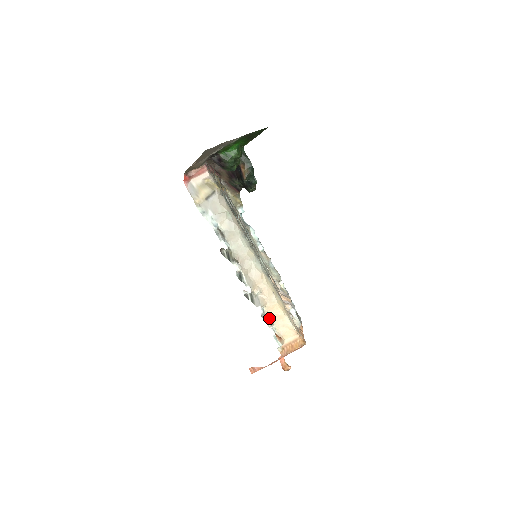
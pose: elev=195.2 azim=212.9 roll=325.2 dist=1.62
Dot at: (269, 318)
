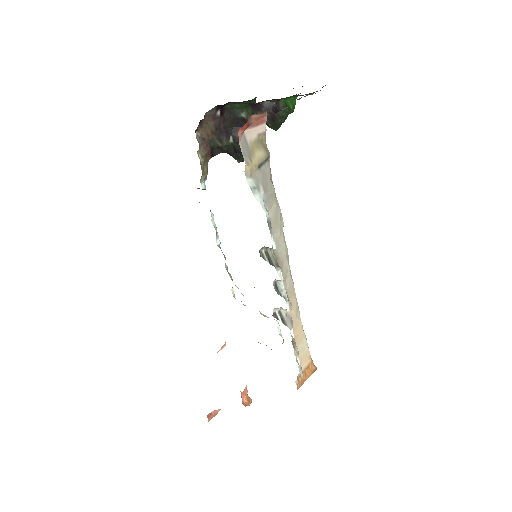
Dot at: (294, 343)
